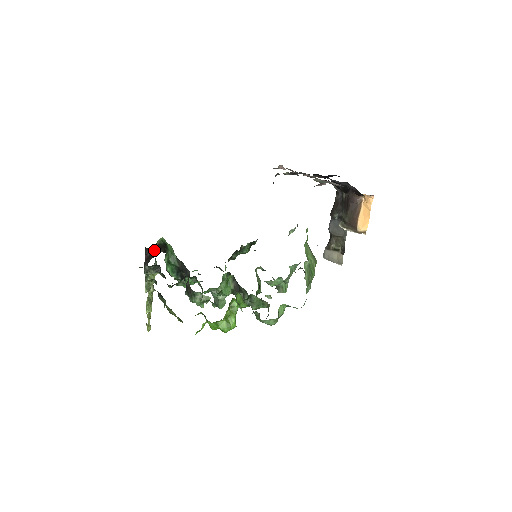
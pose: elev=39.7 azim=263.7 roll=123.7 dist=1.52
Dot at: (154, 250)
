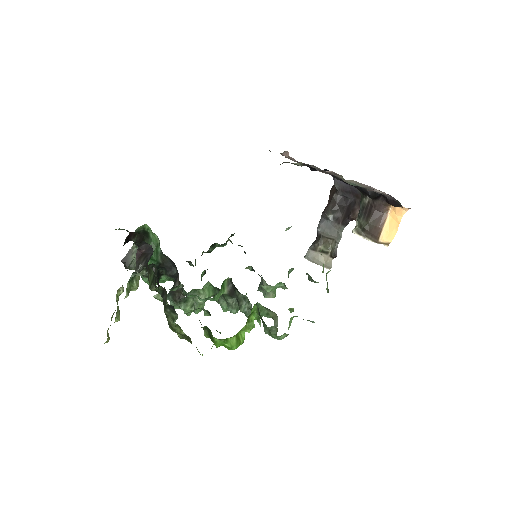
Dot at: occluded
